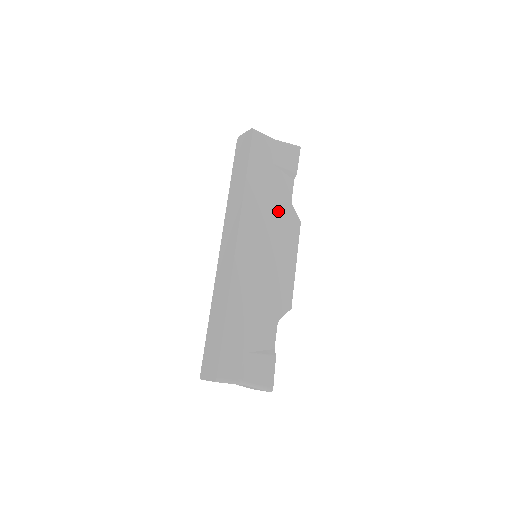
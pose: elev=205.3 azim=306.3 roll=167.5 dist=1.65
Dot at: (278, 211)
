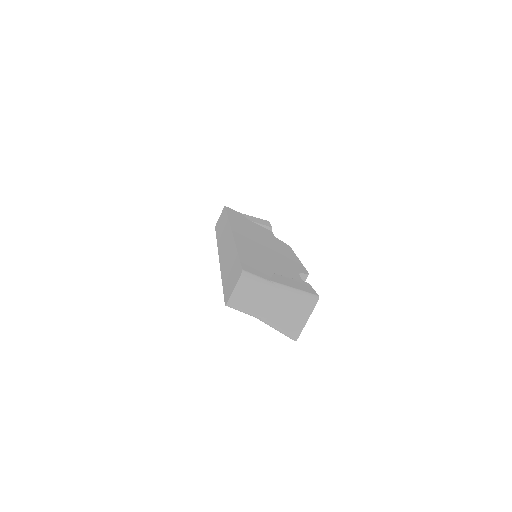
Dot at: occluded
